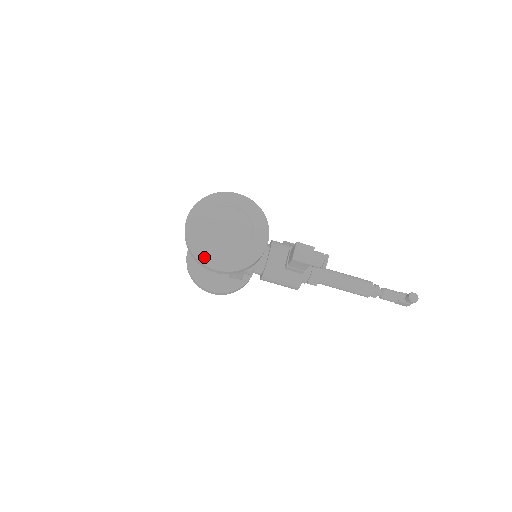
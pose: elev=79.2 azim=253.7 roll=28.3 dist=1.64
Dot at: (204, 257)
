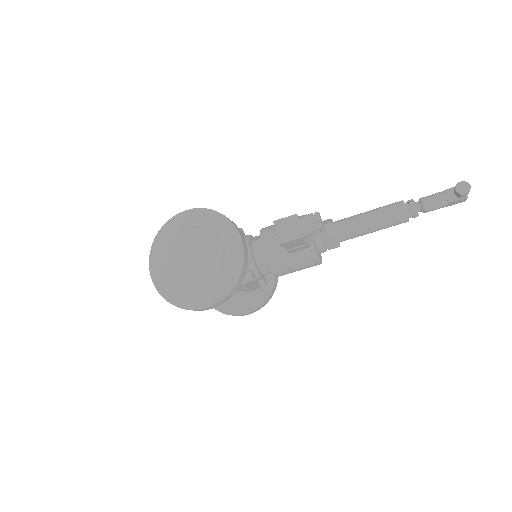
Dot at: (187, 302)
